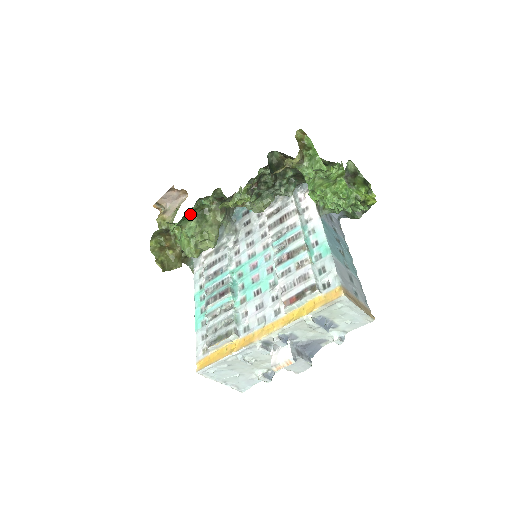
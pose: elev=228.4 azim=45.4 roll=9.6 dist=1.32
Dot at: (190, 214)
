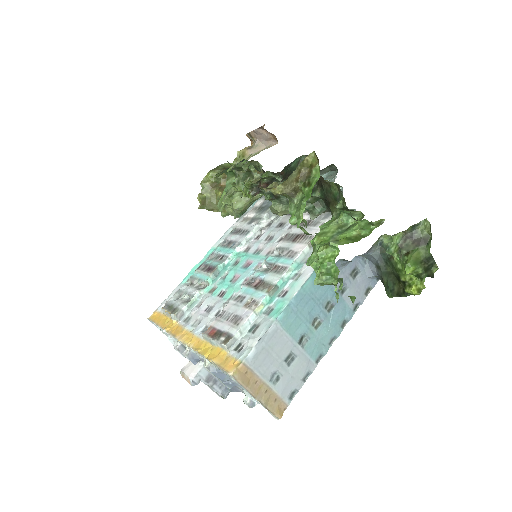
Dot at: (235, 169)
